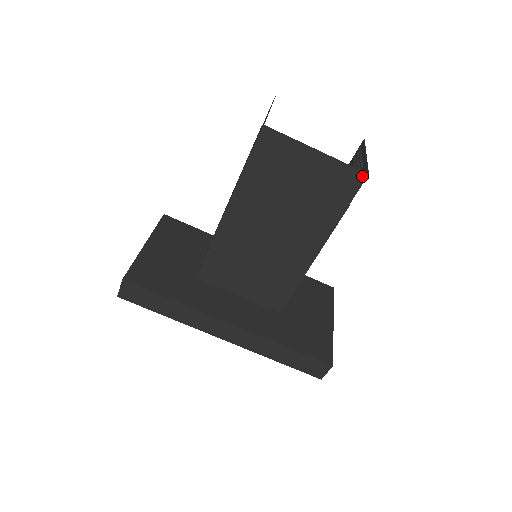
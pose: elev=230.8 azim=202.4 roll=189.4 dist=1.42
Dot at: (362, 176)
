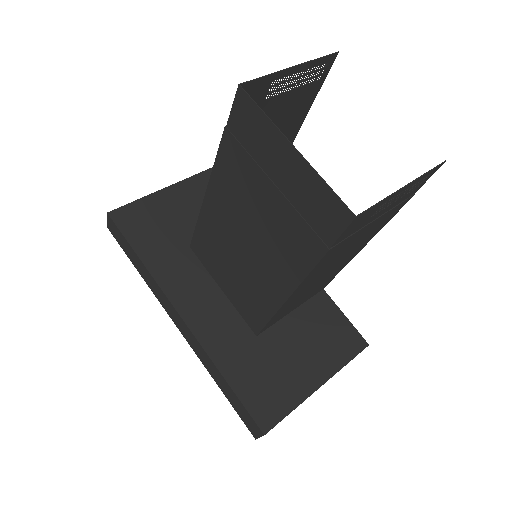
Dot at: (347, 215)
